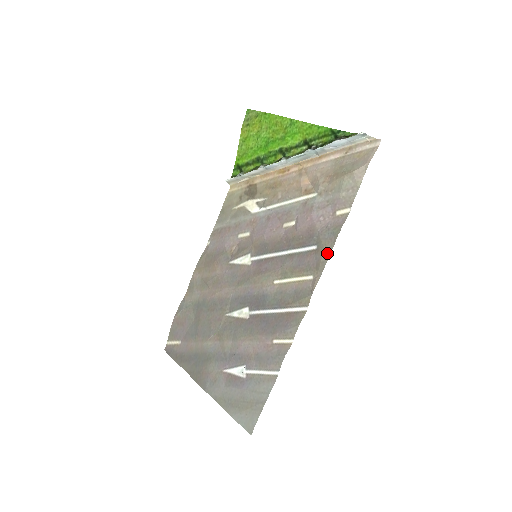
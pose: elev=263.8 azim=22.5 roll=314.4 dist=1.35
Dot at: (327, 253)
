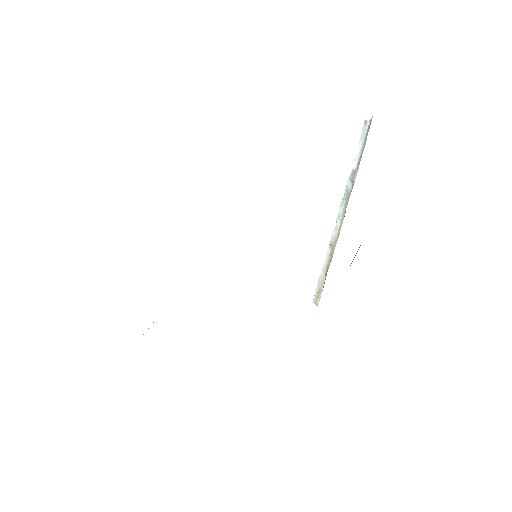
Dot at: occluded
